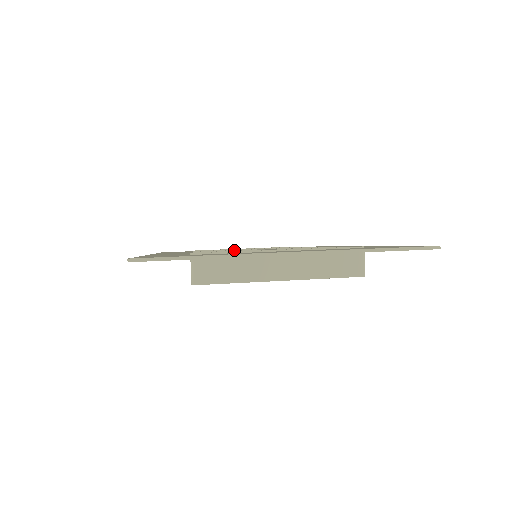
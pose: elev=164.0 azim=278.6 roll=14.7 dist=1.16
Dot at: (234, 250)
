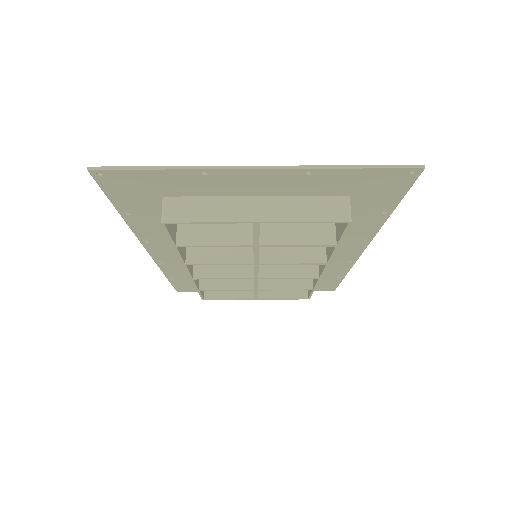
Dot at: occluded
